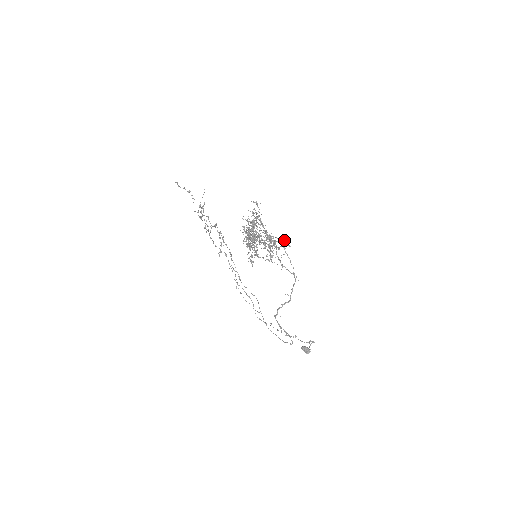
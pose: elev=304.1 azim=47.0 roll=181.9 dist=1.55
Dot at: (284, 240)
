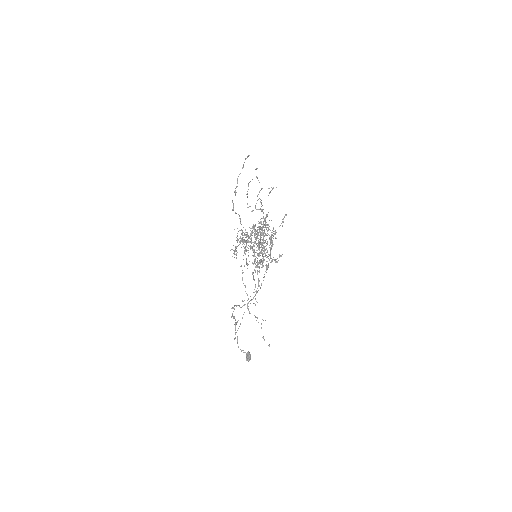
Dot at: occluded
